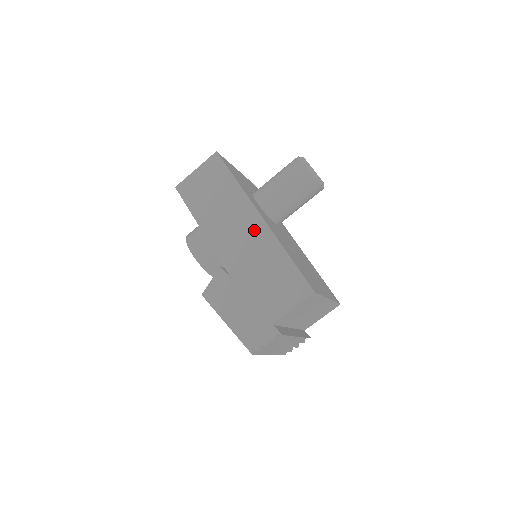
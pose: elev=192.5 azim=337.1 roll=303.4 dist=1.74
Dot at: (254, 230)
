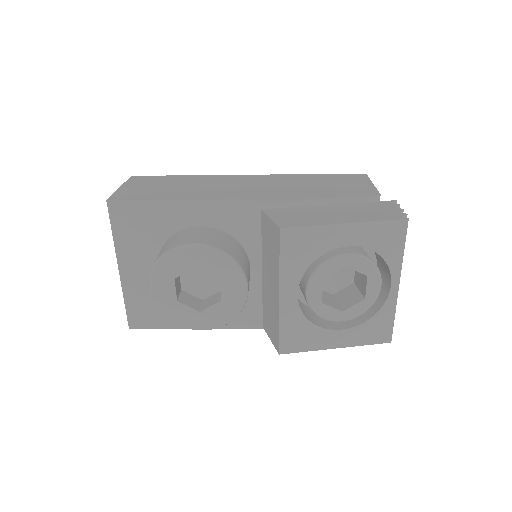
Dot at: (256, 179)
